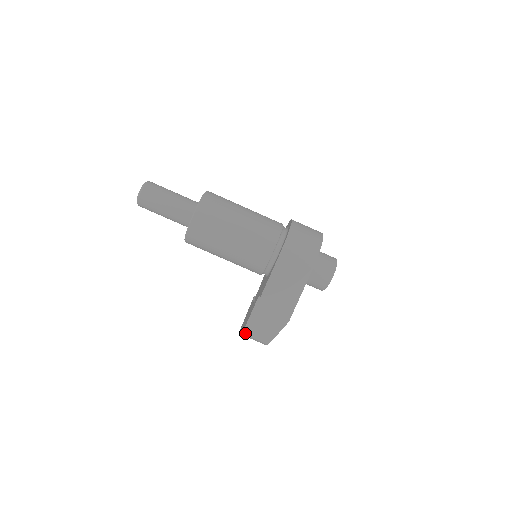
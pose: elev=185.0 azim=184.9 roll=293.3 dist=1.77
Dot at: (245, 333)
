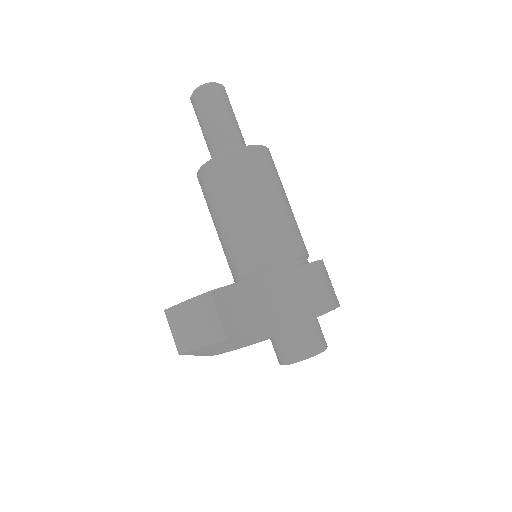
Dot at: (214, 294)
